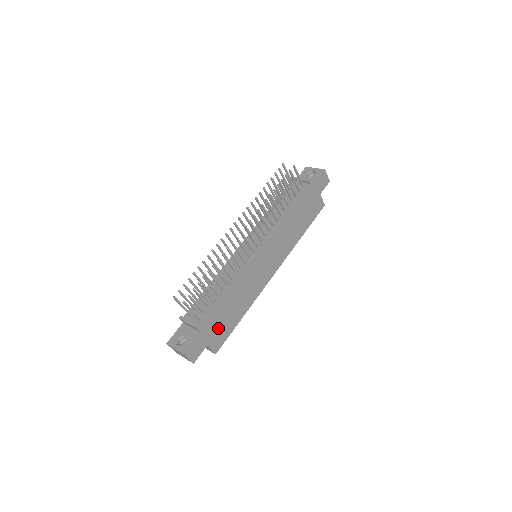
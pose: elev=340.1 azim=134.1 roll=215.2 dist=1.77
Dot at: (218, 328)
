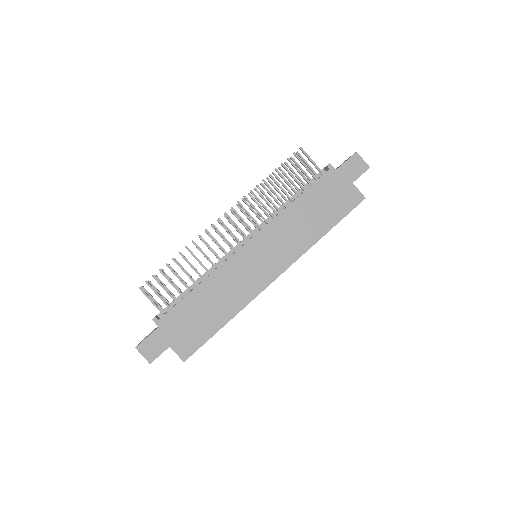
Dot at: (186, 329)
